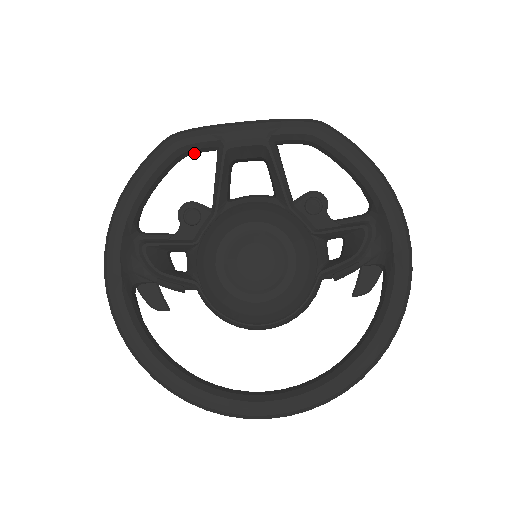
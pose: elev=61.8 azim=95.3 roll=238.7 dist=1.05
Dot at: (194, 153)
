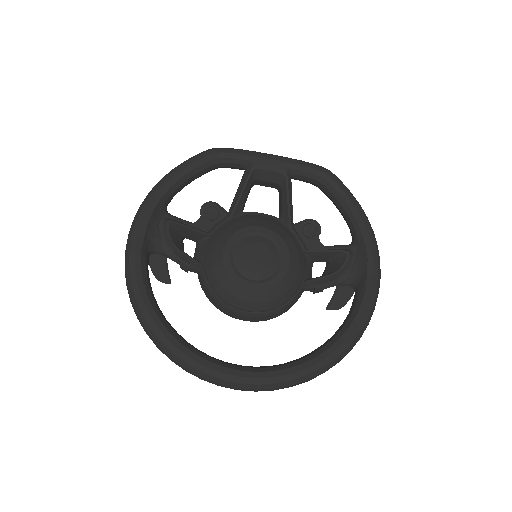
Dot at: (227, 166)
